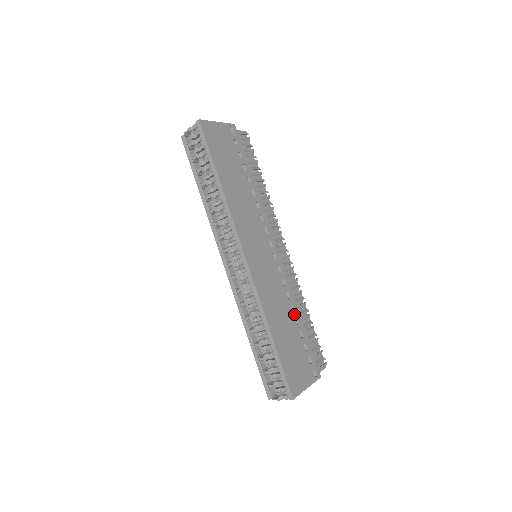
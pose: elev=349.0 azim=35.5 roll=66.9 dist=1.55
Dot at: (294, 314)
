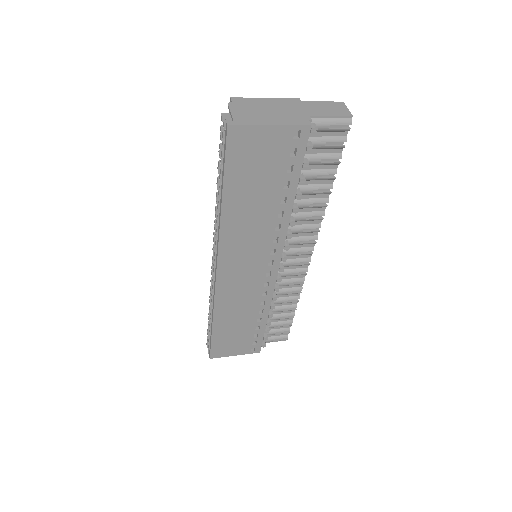
Dot at: (259, 315)
